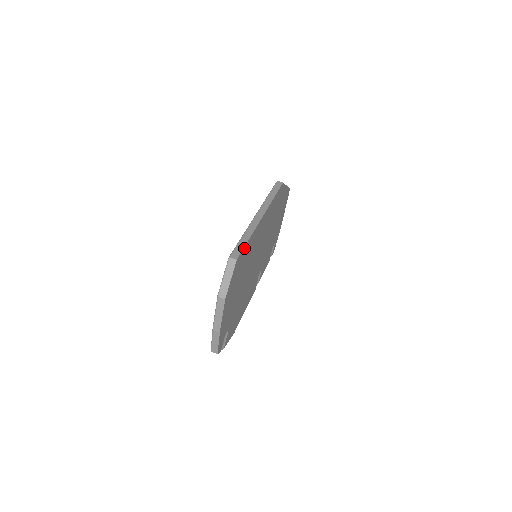
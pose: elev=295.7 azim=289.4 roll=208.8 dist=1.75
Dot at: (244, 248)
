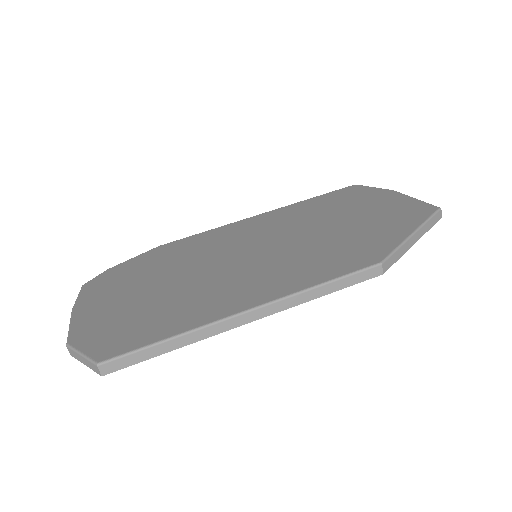
Dot at: (144, 358)
